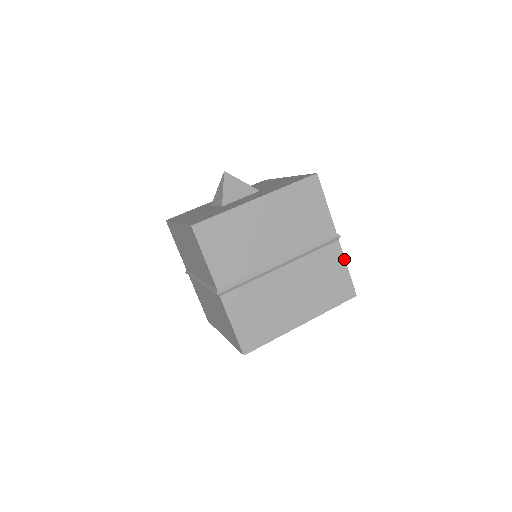
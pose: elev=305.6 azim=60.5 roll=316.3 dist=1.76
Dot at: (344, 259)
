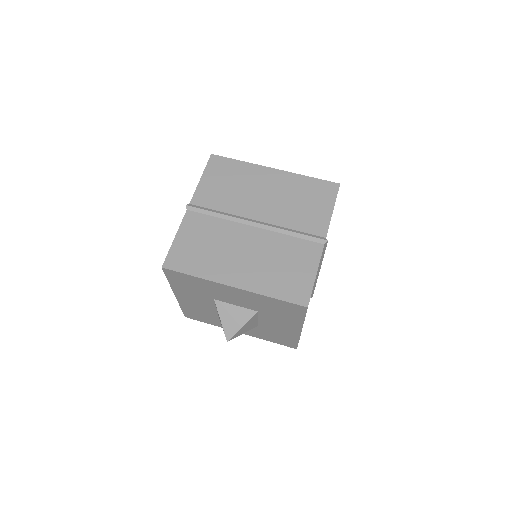
Dot at: (318, 264)
